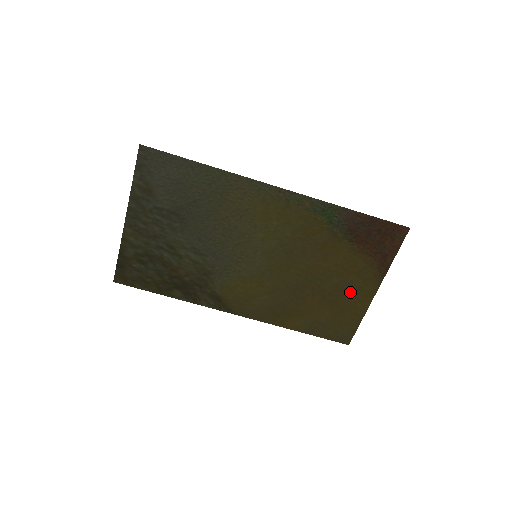
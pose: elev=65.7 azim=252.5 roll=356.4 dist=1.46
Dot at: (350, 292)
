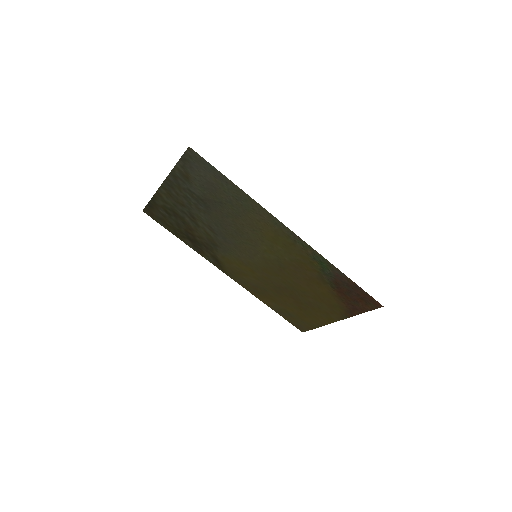
Dot at: (318, 310)
